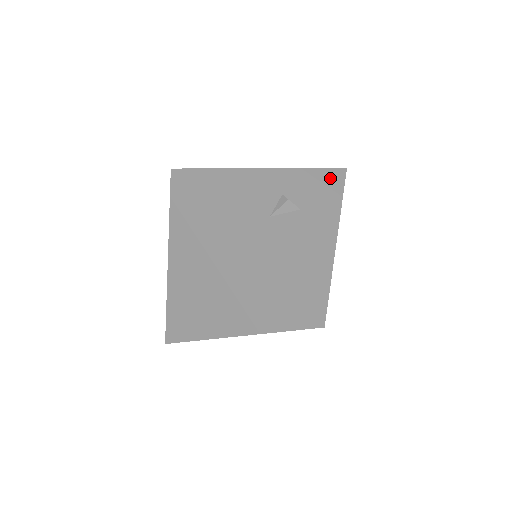
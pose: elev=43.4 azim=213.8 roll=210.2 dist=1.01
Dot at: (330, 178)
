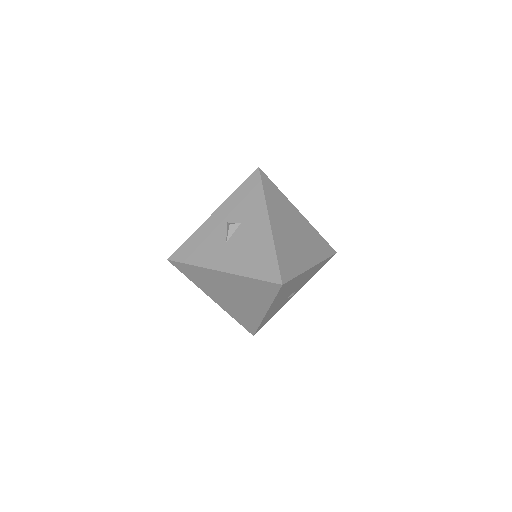
Dot at: (251, 185)
